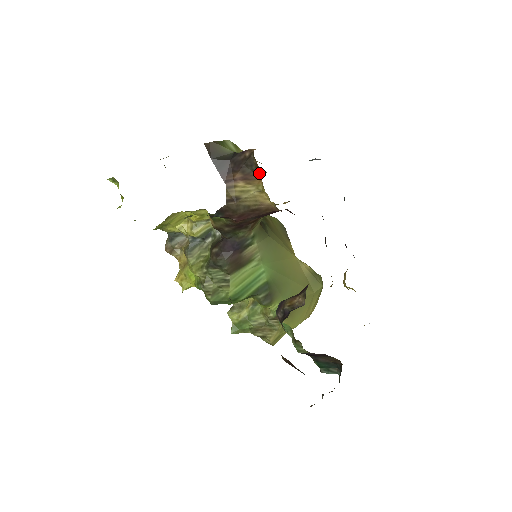
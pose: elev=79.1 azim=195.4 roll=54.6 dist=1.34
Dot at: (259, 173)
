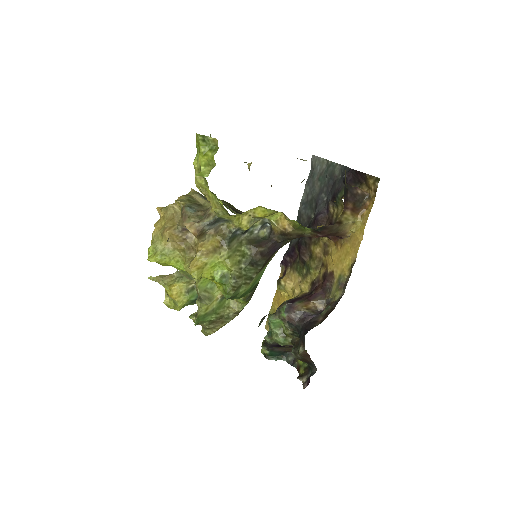
Dot at: (361, 210)
